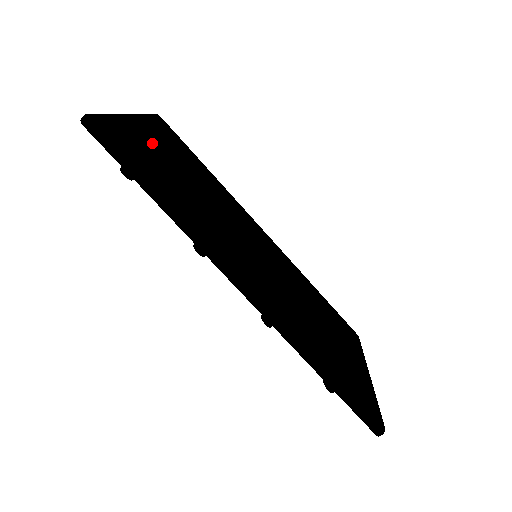
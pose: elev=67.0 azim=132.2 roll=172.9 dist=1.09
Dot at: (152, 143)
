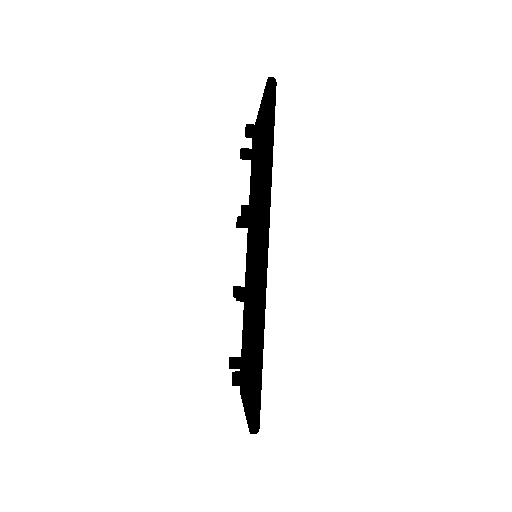
Dot at: occluded
